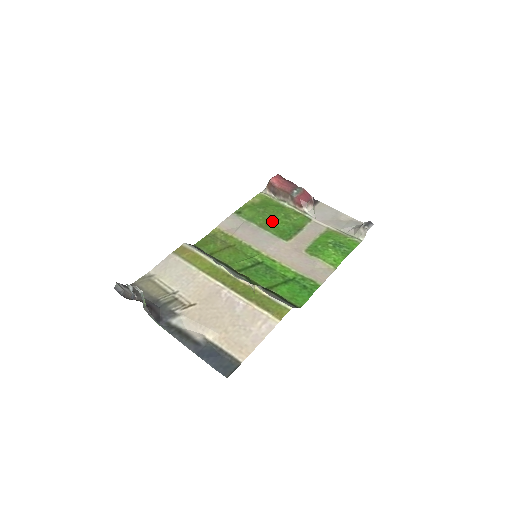
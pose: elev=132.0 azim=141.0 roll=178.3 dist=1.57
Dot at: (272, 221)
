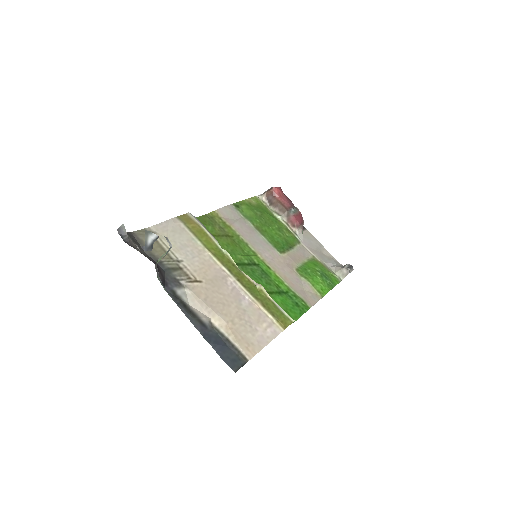
Dot at: (268, 228)
